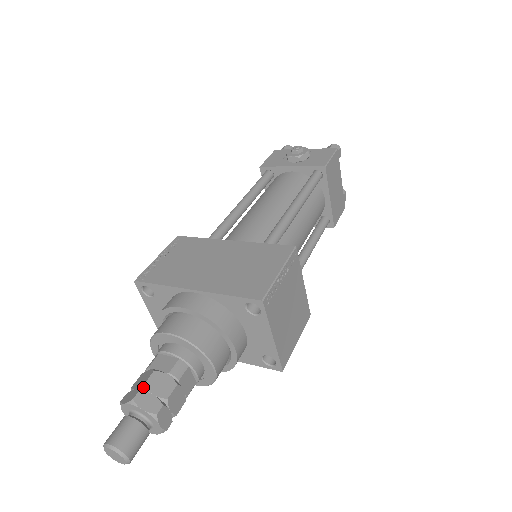
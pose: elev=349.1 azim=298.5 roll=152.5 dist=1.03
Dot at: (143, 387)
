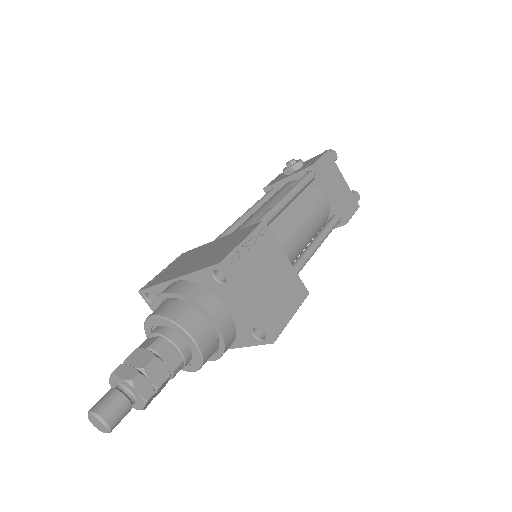
Dot at: (124, 362)
